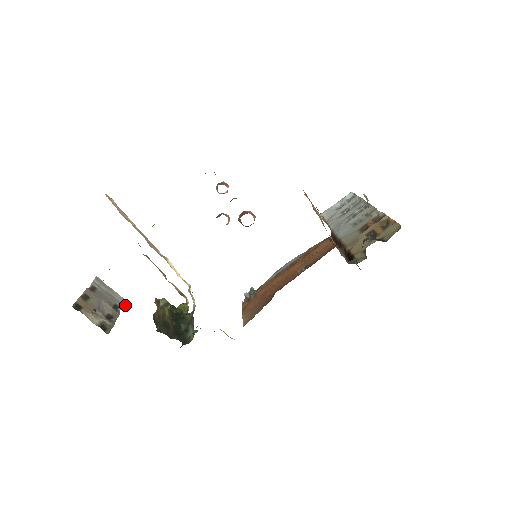
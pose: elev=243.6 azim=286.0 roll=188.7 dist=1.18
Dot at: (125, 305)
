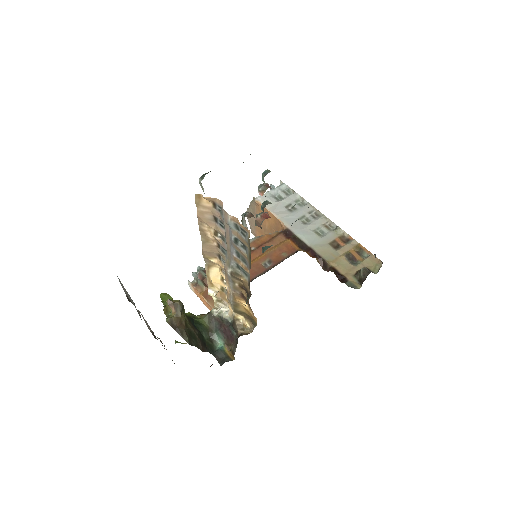
Dot at: occluded
